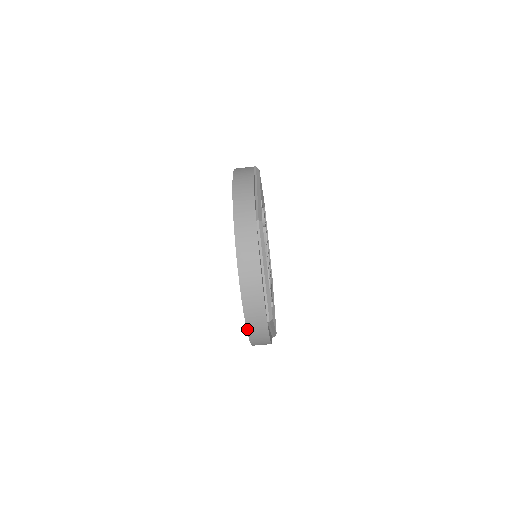
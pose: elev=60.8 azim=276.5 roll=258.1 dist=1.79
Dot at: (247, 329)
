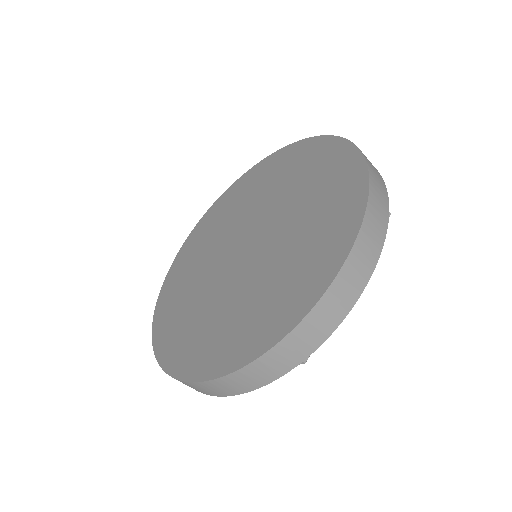
Dot at: (266, 352)
